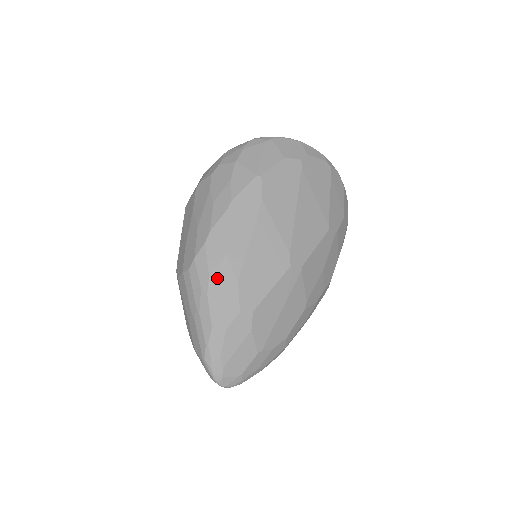
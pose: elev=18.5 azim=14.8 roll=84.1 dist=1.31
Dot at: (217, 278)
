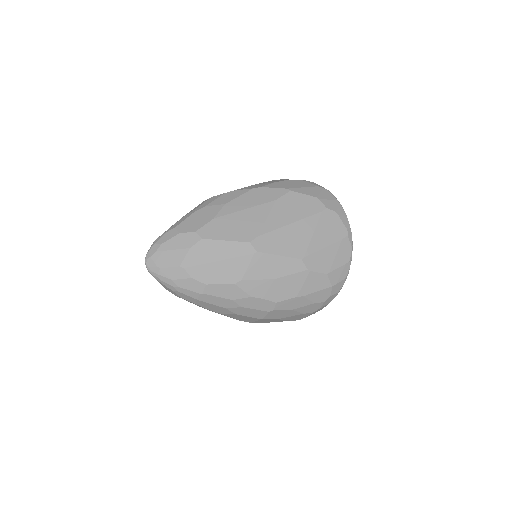
Dot at: (207, 210)
